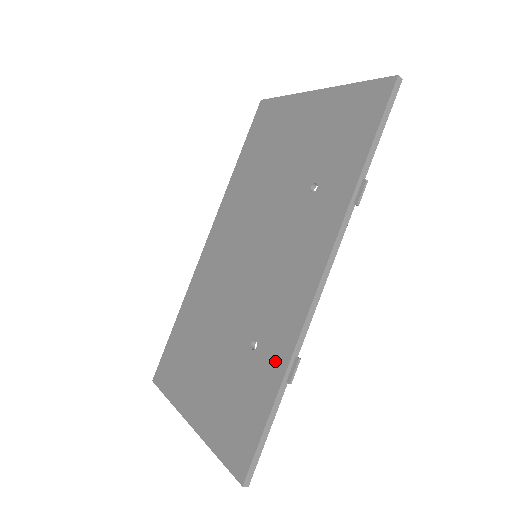
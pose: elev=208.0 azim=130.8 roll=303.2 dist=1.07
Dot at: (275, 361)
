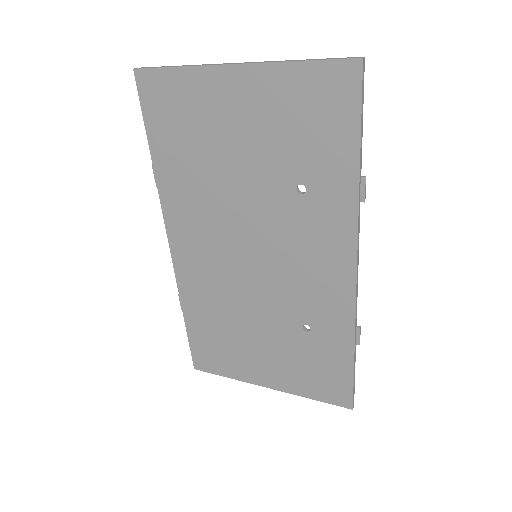
Dot at: (339, 336)
